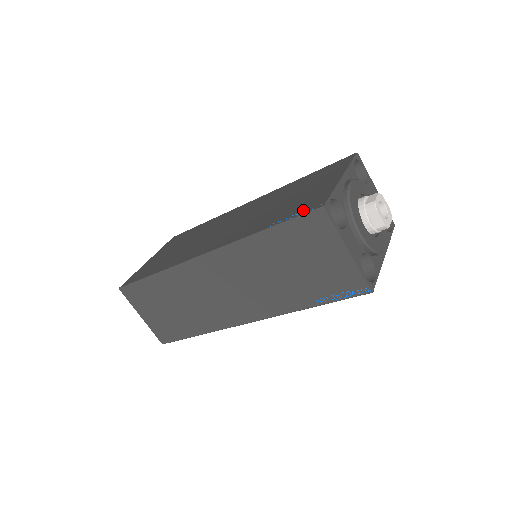
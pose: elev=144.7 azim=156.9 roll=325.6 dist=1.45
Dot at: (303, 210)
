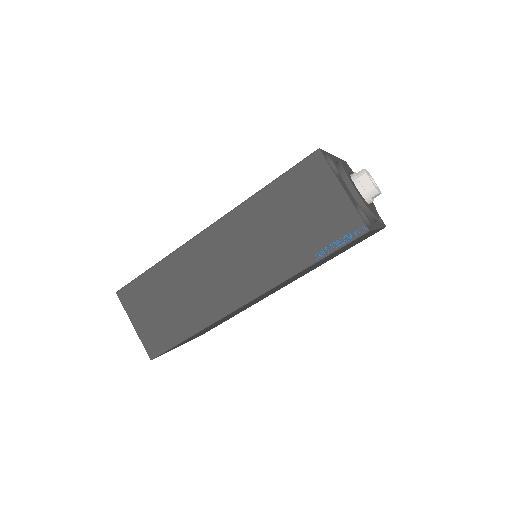
Dot at: occluded
